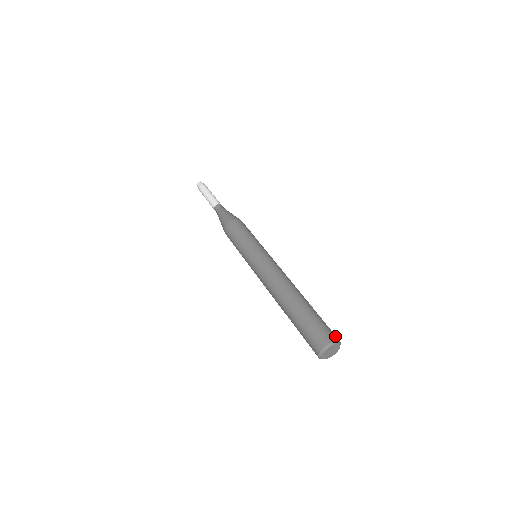
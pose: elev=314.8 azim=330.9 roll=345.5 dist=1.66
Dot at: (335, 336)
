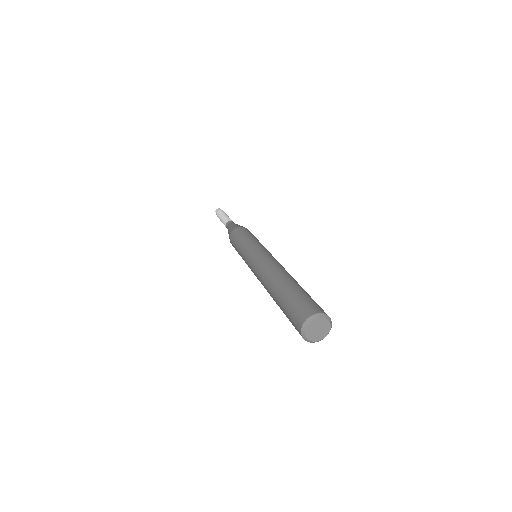
Dot at: occluded
